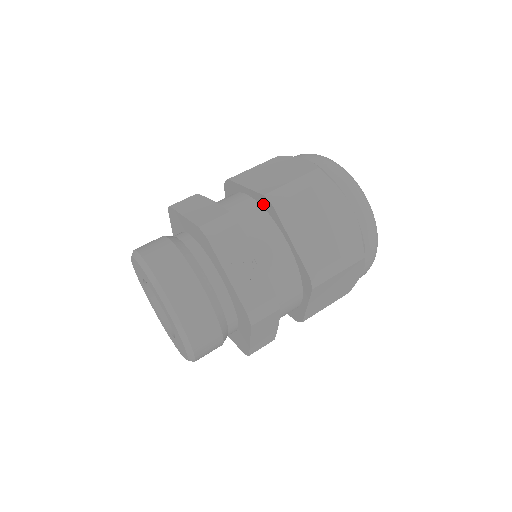
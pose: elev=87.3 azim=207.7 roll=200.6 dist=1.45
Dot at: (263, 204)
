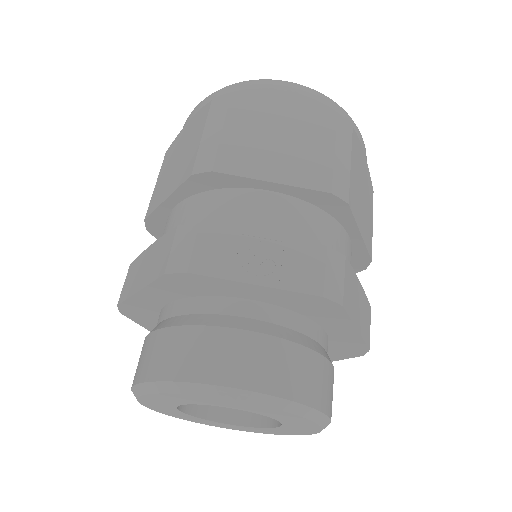
Dot at: (202, 187)
